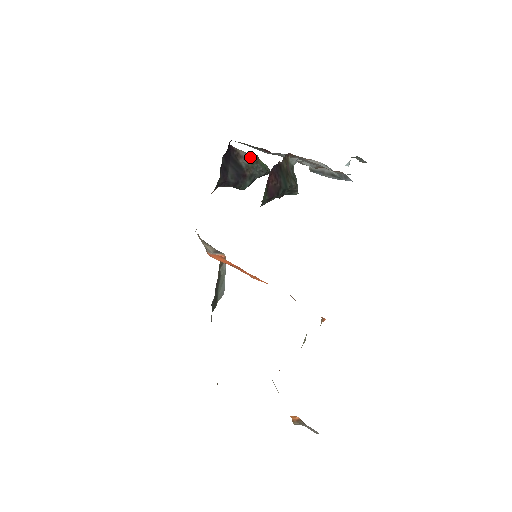
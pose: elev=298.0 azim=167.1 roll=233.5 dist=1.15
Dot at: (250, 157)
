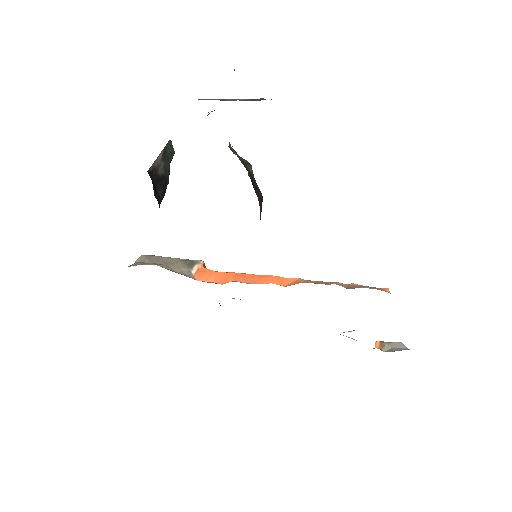
Dot at: (161, 157)
